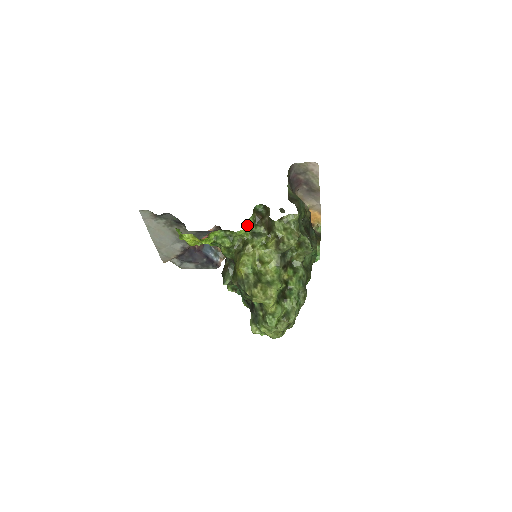
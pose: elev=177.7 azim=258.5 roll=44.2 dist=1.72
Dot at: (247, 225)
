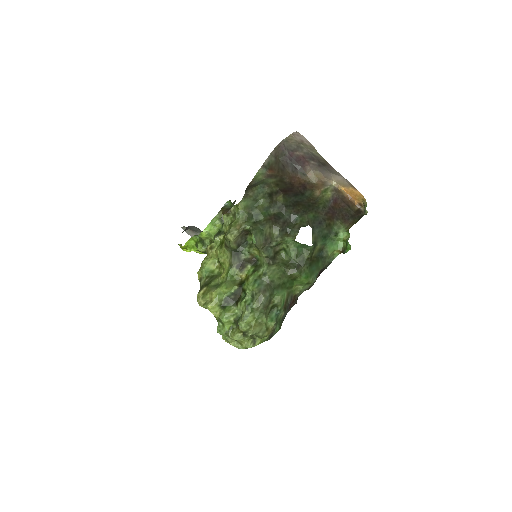
Dot at: (210, 226)
